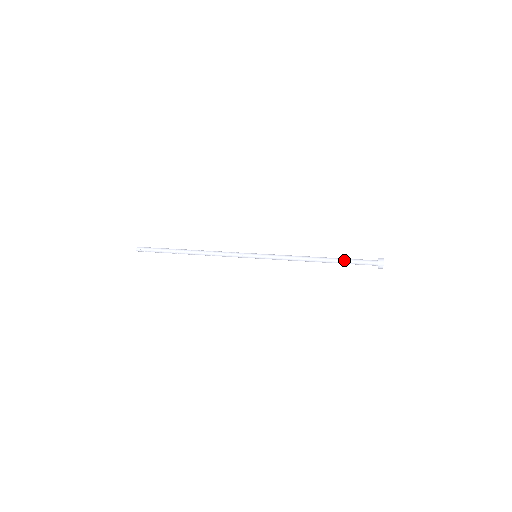
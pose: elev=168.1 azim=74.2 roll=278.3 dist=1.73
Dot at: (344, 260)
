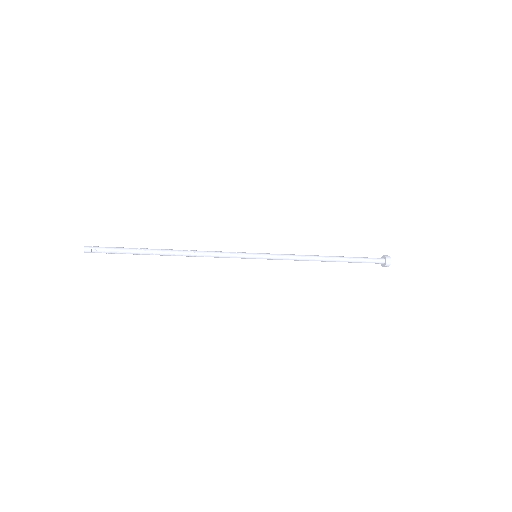
Dot at: (353, 257)
